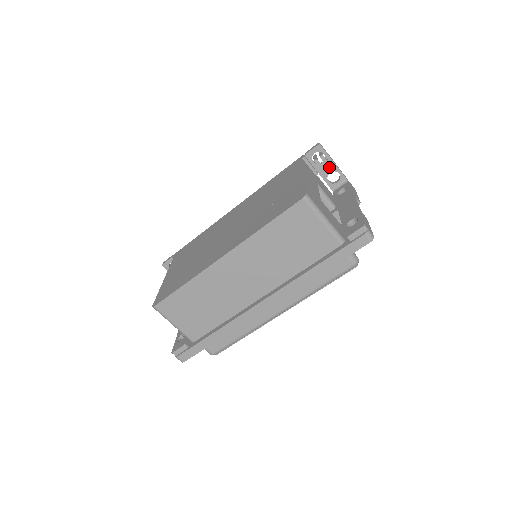
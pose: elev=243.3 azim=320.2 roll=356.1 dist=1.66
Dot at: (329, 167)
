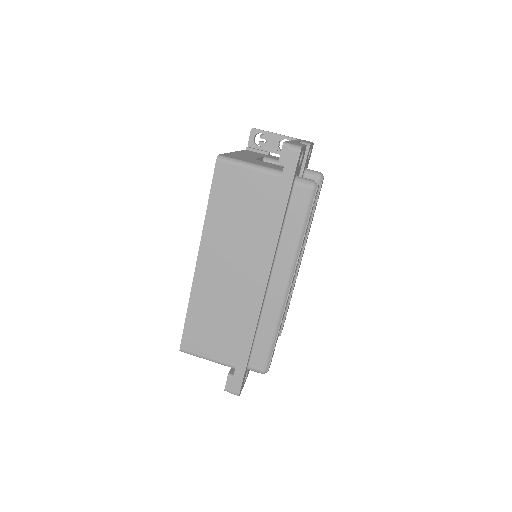
Dot at: (274, 140)
